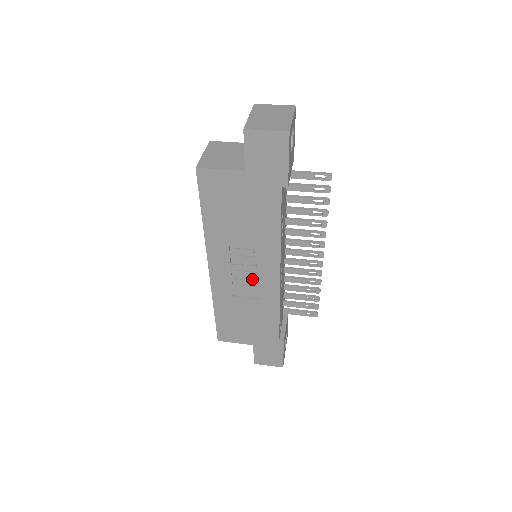
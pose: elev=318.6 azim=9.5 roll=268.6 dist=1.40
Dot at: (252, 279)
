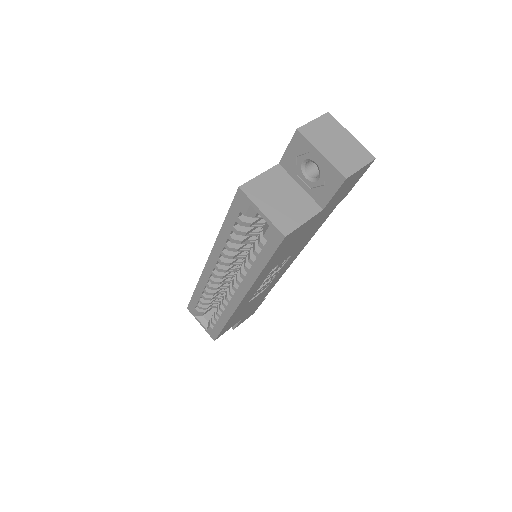
Dot at: (270, 279)
